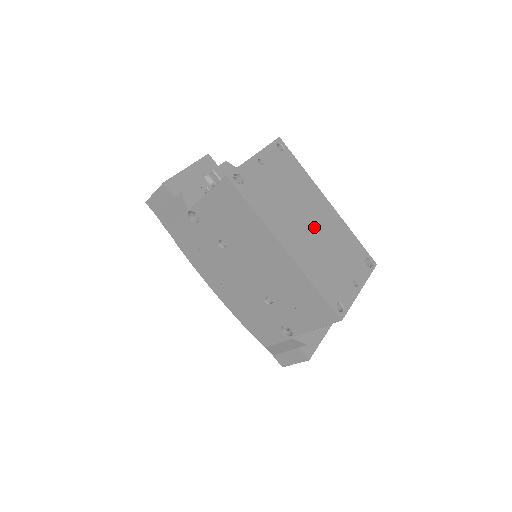
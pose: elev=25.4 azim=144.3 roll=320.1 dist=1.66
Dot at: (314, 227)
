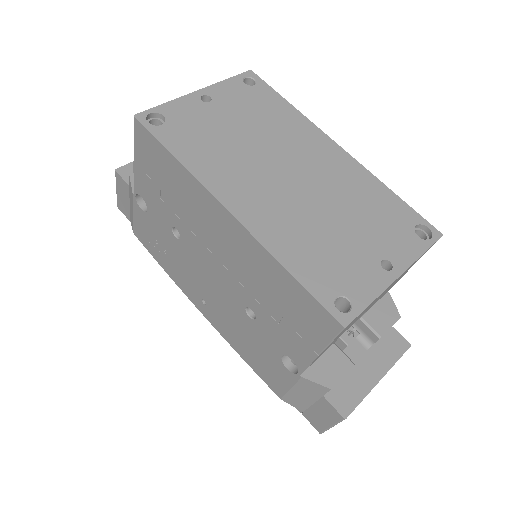
Dot at: (300, 179)
